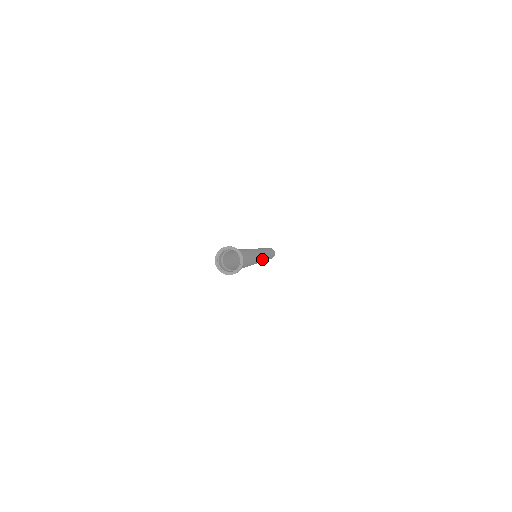
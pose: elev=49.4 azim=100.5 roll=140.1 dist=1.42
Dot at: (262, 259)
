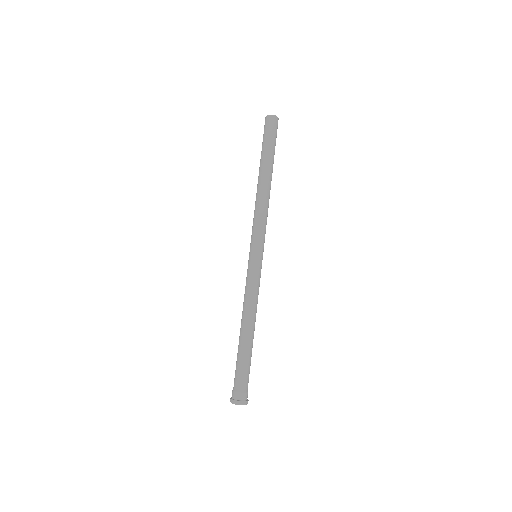
Dot at: occluded
